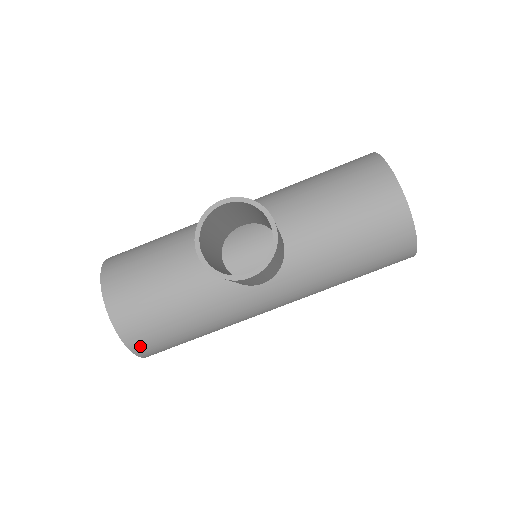
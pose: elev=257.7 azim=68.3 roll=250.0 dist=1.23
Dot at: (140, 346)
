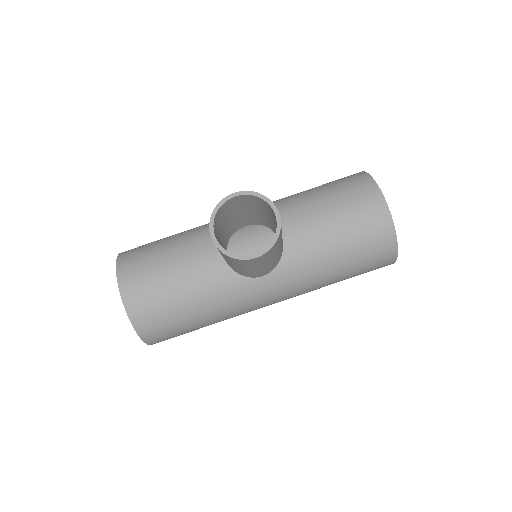
Dot at: (147, 330)
